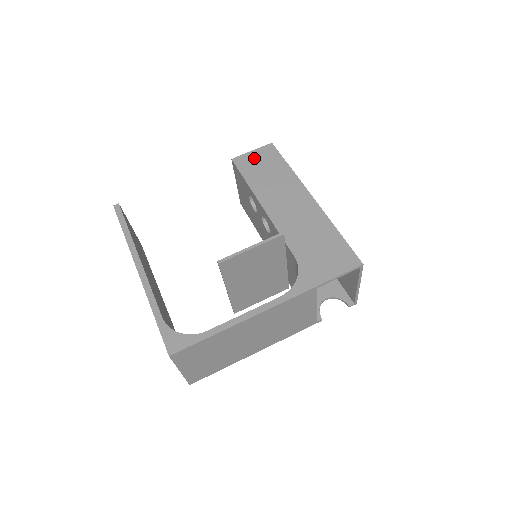
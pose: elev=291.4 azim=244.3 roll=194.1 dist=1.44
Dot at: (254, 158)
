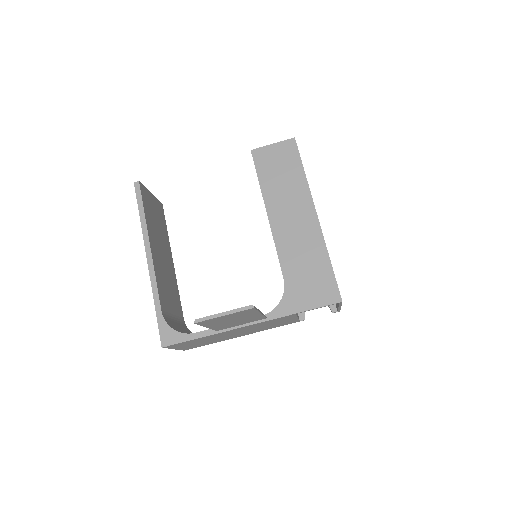
Dot at: (273, 154)
